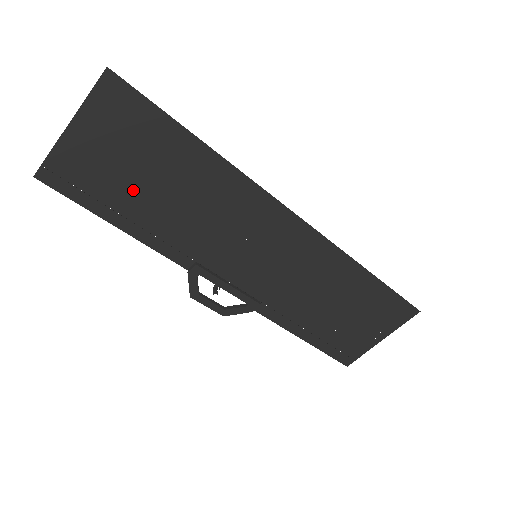
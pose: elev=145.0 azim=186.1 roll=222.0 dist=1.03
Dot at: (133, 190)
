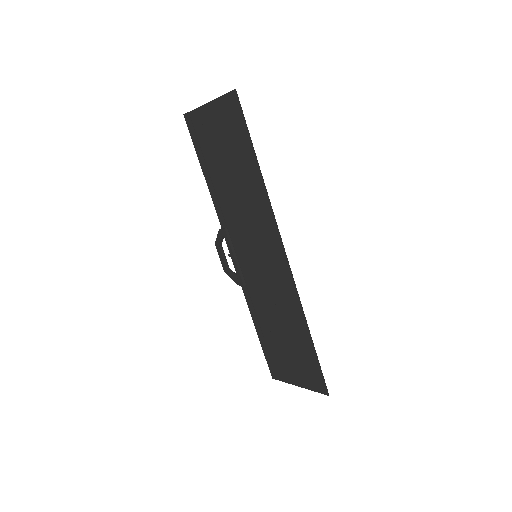
Dot at: (218, 161)
